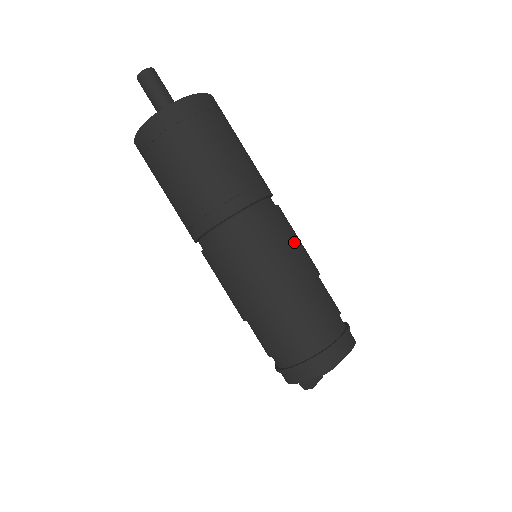
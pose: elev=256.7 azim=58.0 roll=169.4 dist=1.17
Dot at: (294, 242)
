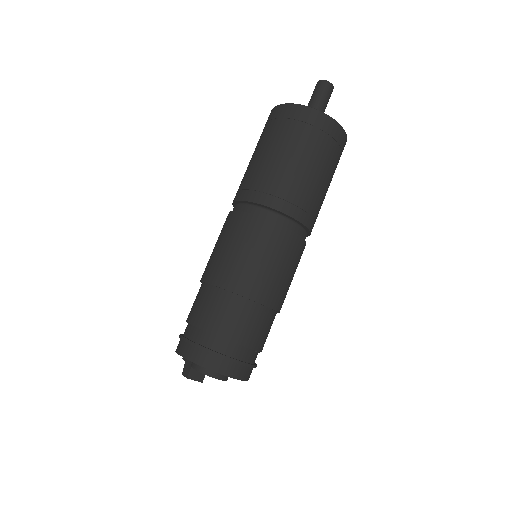
Dot at: (285, 270)
